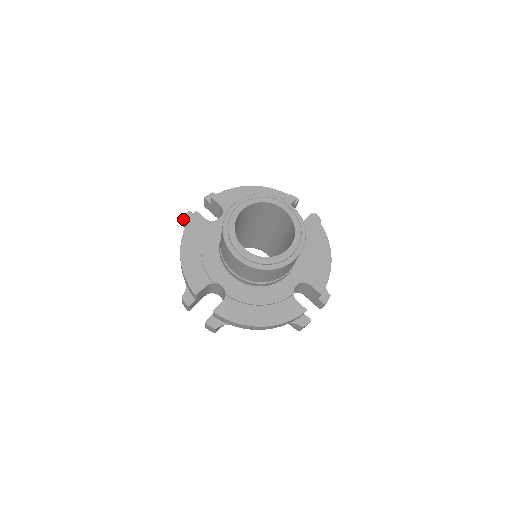
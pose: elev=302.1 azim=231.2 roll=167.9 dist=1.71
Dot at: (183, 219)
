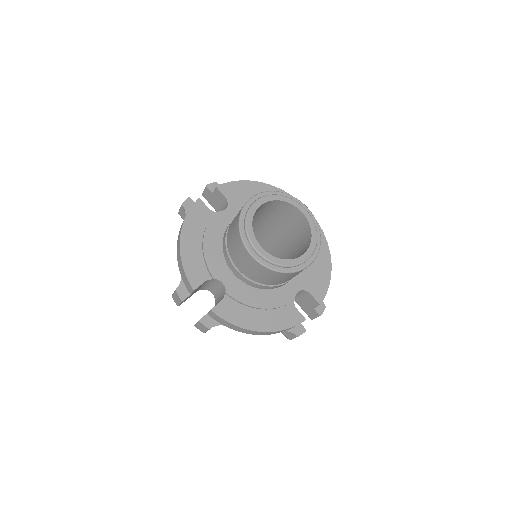
Dot at: (182, 205)
